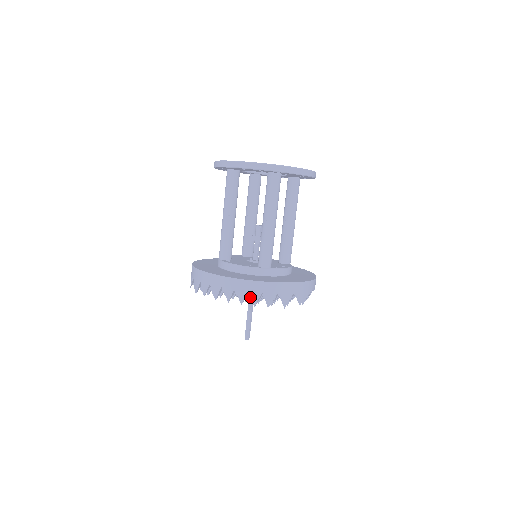
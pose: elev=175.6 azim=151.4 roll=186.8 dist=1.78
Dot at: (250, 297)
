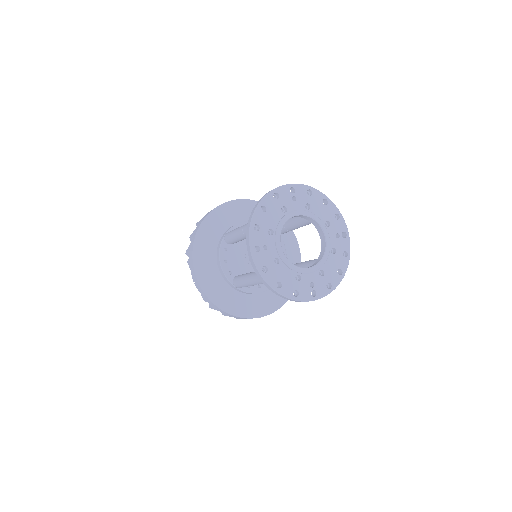
Dot at: (201, 295)
